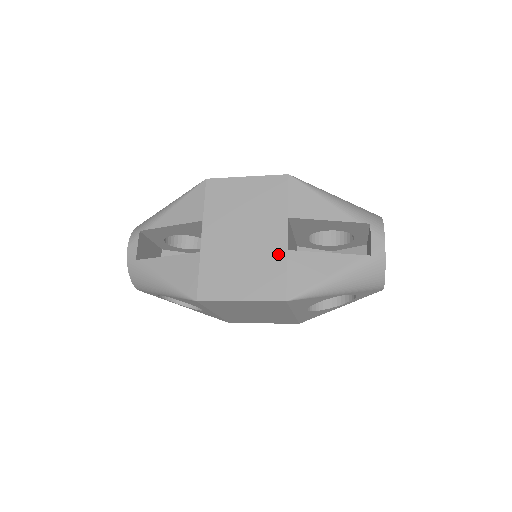
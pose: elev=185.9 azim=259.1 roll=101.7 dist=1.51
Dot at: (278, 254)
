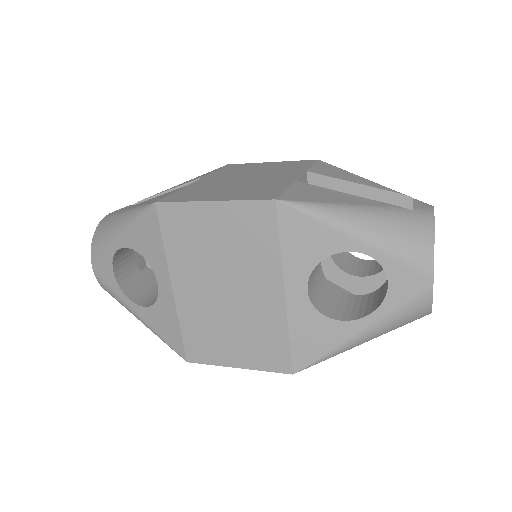
Dot at: (282, 182)
